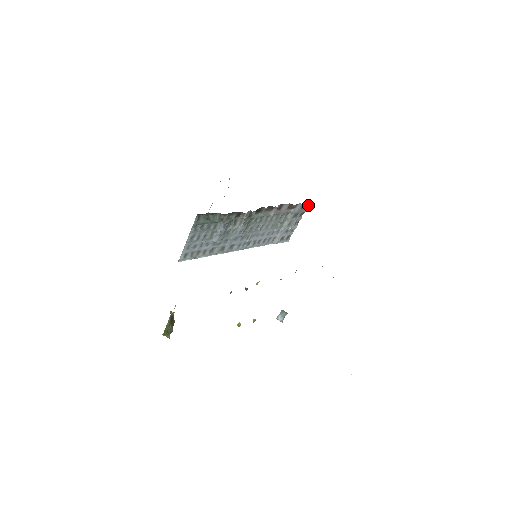
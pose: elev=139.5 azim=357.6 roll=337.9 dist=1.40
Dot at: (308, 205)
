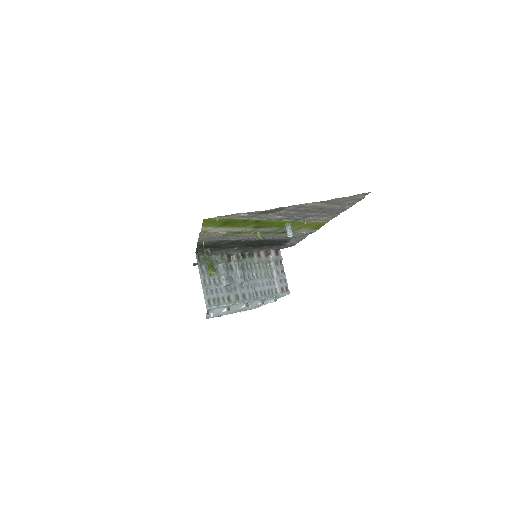
Dot at: (280, 253)
